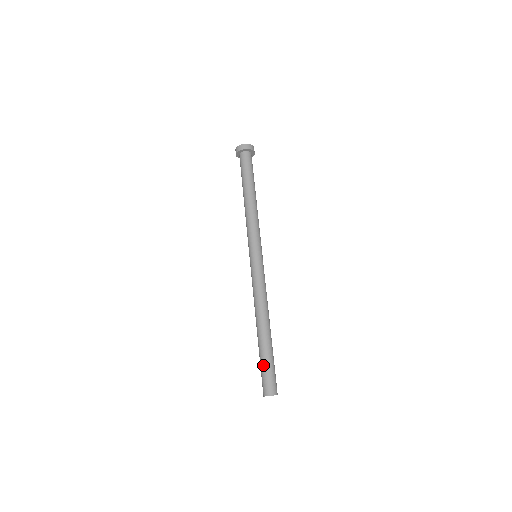
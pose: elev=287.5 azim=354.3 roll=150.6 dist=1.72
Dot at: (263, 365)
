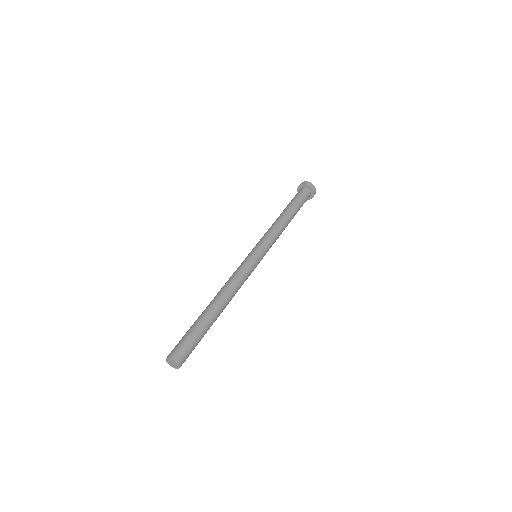
Dot at: (186, 332)
